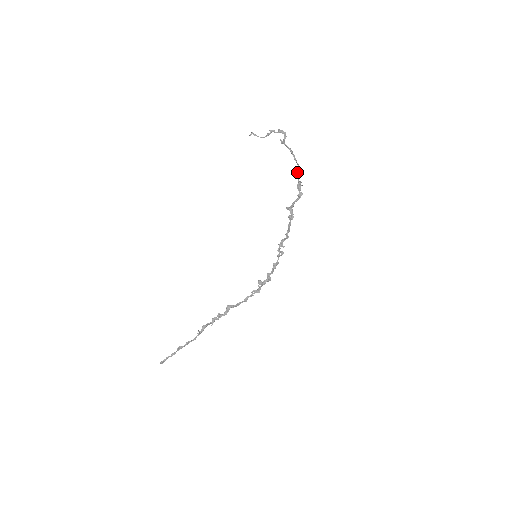
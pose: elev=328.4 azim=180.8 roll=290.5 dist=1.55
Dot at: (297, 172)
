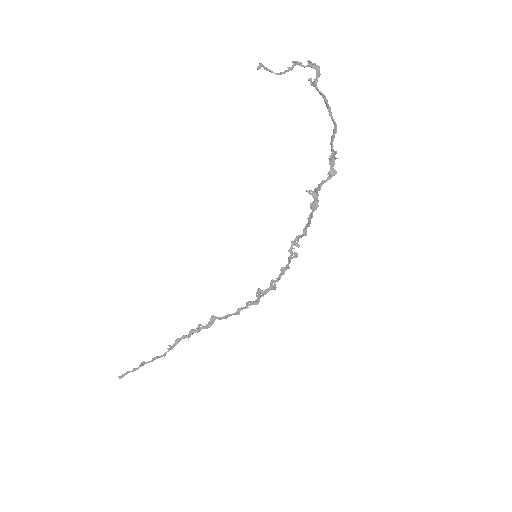
Dot at: (331, 136)
